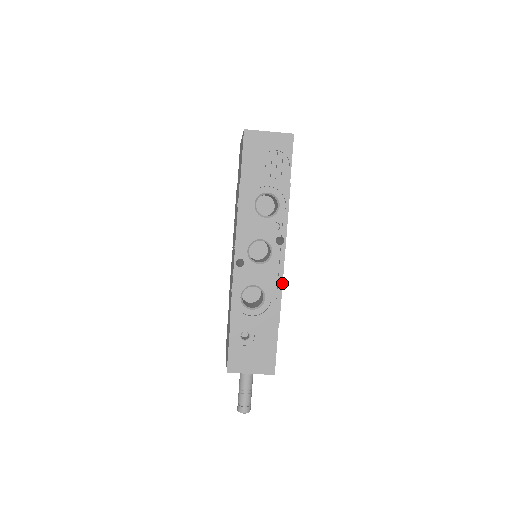
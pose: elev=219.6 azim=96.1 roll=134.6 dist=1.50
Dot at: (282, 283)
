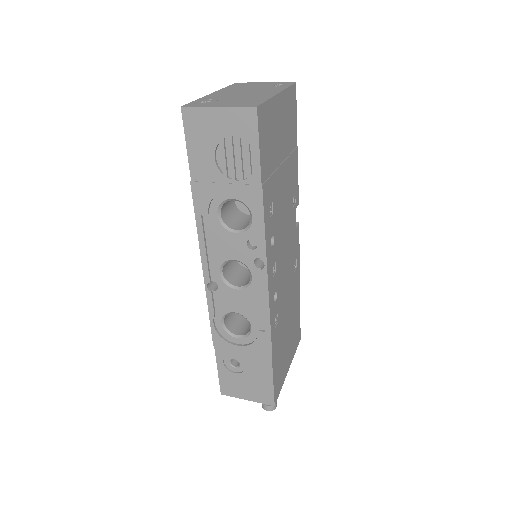
Dot at: (269, 315)
